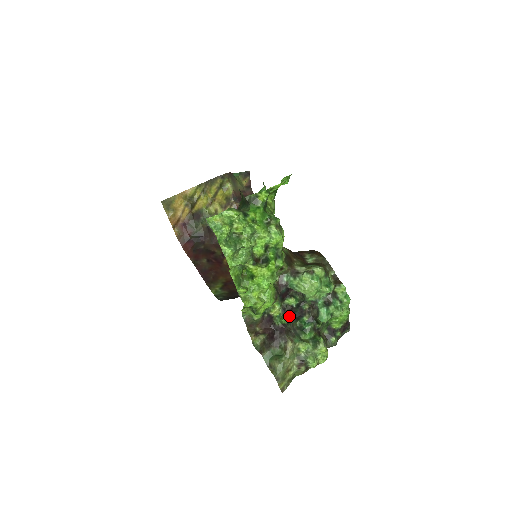
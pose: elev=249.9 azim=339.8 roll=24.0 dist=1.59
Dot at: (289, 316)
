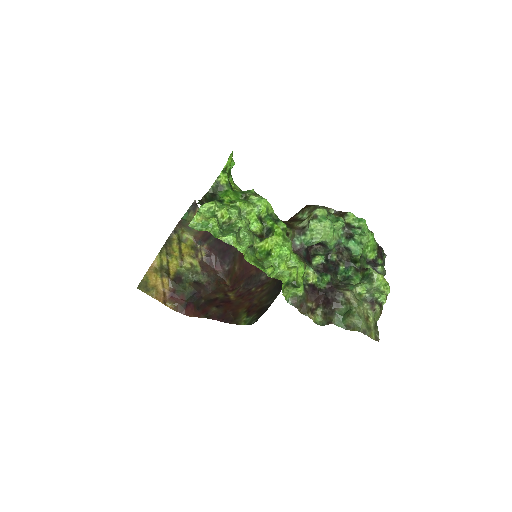
Dot at: occluded
